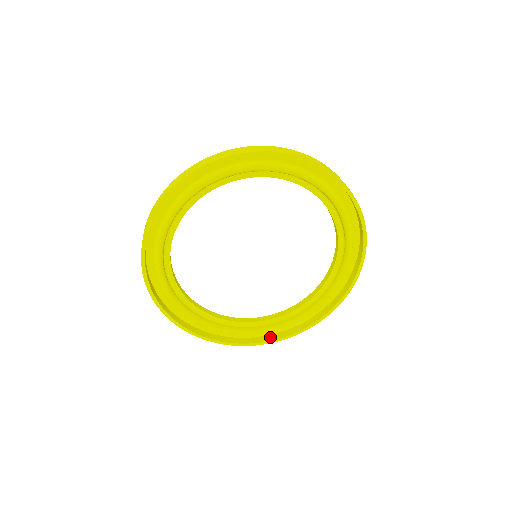
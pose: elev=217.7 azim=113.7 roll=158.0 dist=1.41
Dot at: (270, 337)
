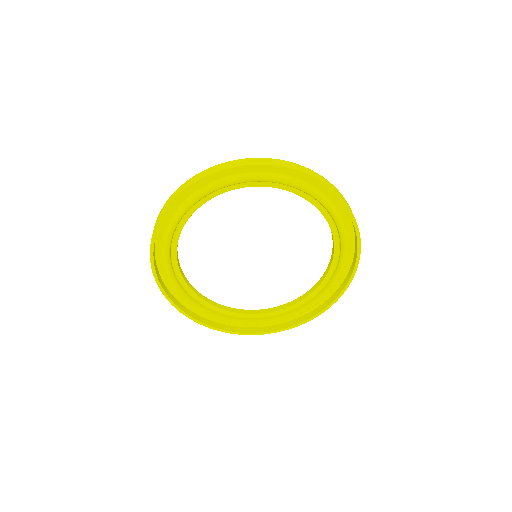
Dot at: (298, 320)
